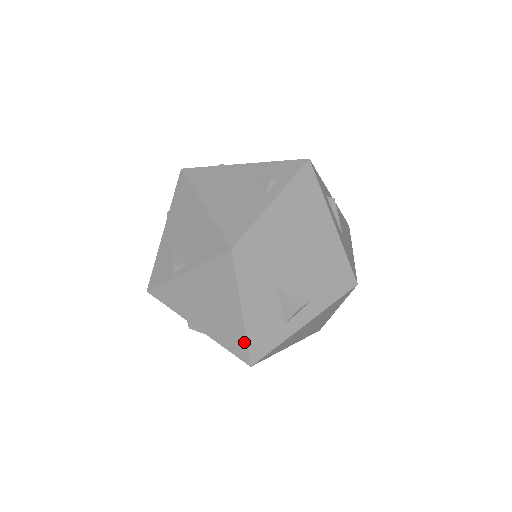
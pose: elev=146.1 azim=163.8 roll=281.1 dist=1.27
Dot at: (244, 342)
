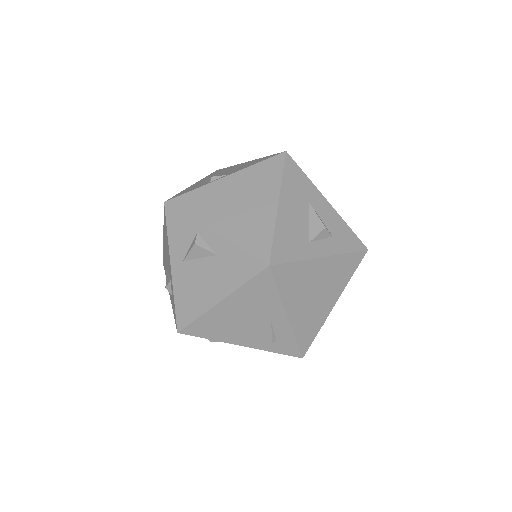
Dot at: (270, 236)
